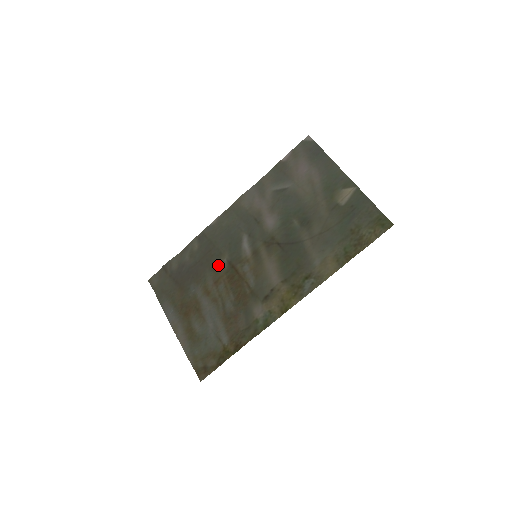
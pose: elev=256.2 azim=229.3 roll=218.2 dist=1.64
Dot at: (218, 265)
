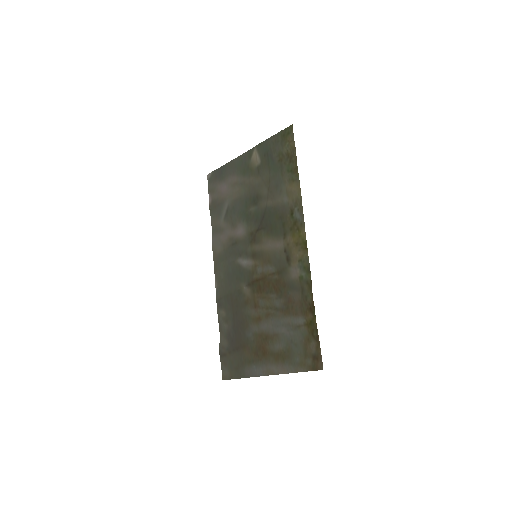
Dot at: (245, 298)
